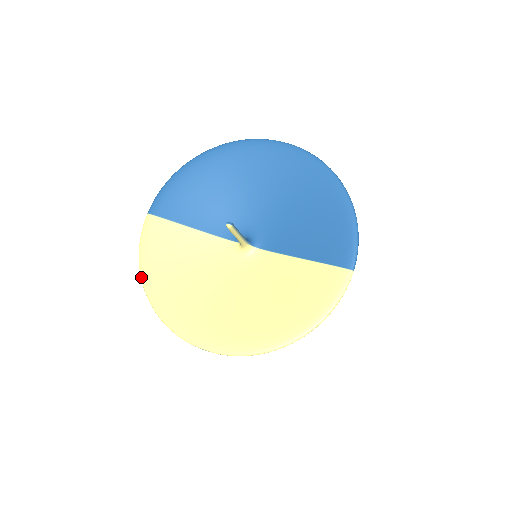
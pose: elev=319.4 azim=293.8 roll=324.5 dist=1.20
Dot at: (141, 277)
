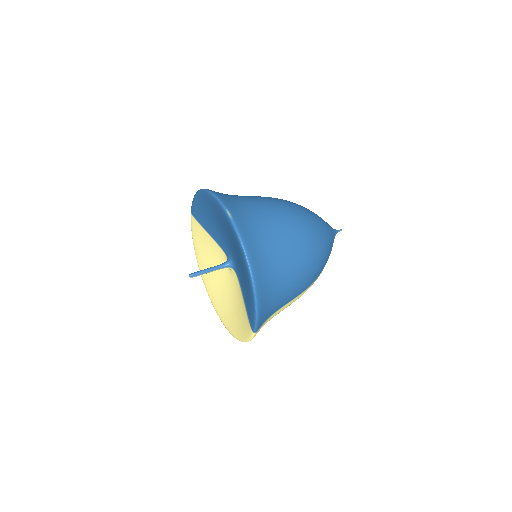
Dot at: (194, 249)
